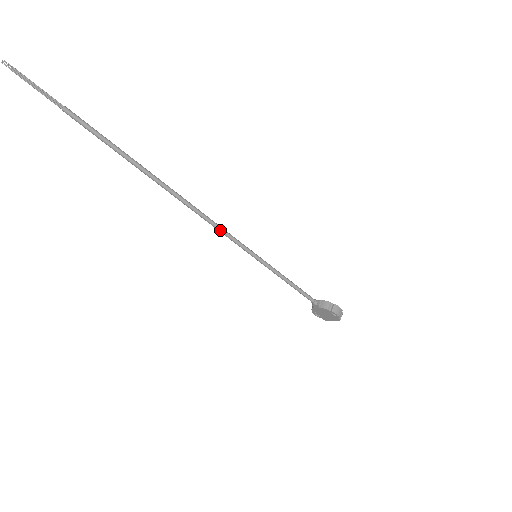
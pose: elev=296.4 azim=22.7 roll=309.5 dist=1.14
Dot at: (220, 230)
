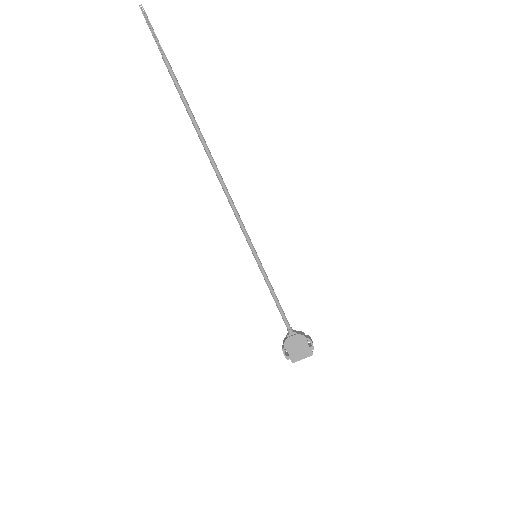
Dot at: (238, 214)
